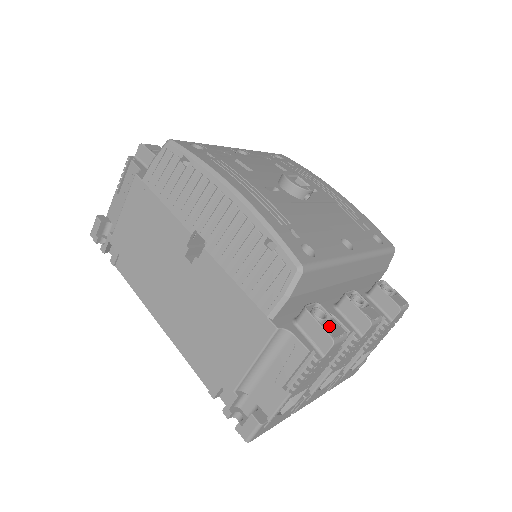
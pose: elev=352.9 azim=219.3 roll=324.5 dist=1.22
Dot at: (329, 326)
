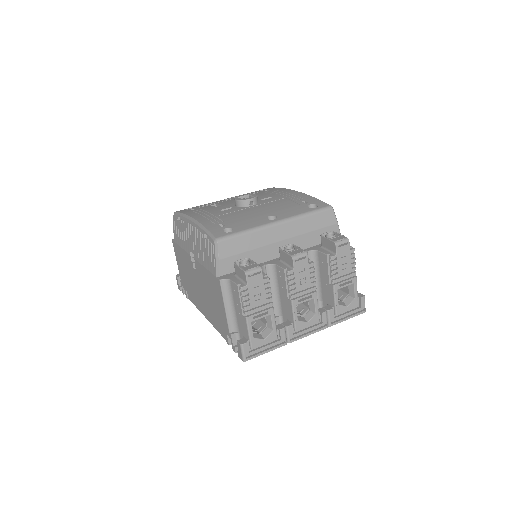
Dot at: (247, 266)
